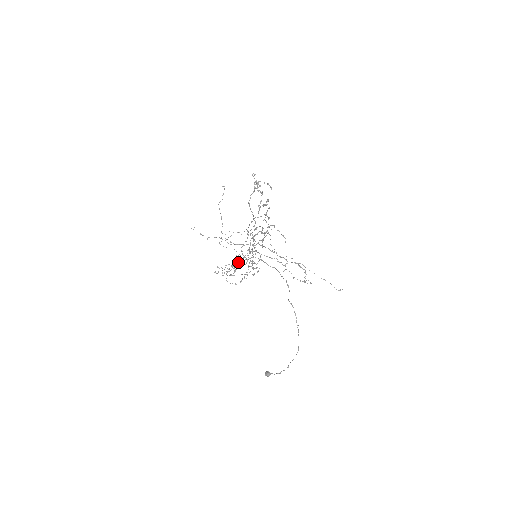
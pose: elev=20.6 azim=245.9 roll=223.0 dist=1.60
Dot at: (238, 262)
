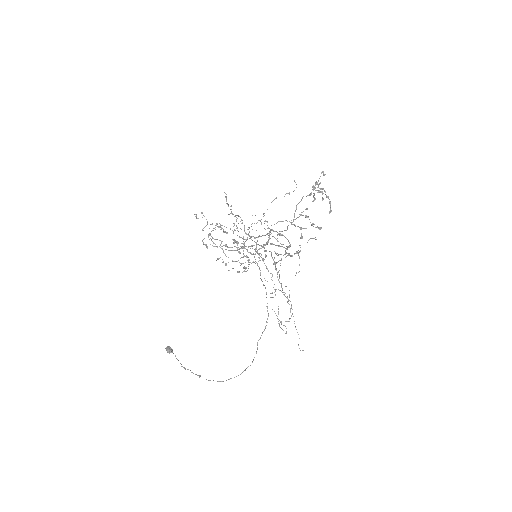
Dot at: occluded
